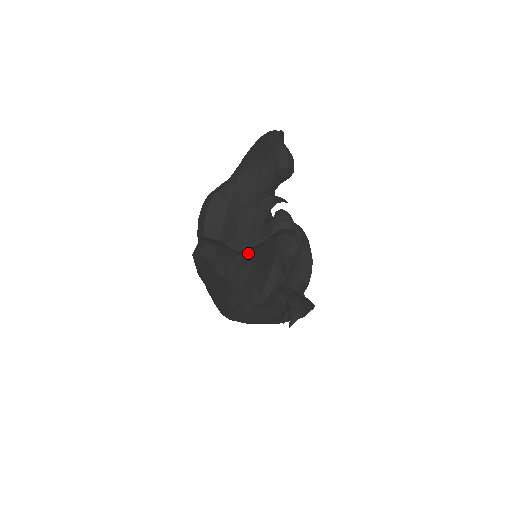
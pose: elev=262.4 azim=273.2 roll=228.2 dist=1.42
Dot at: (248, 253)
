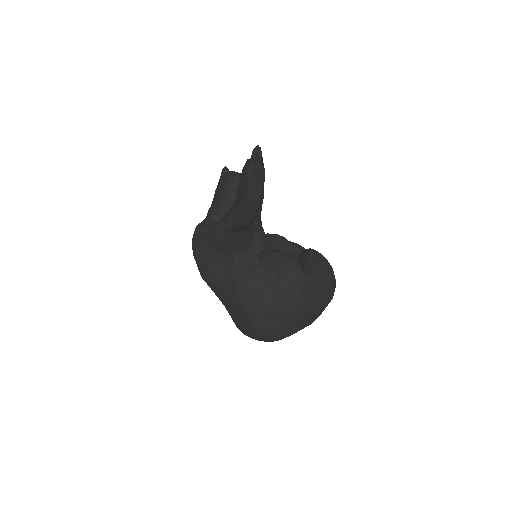
Dot at: occluded
